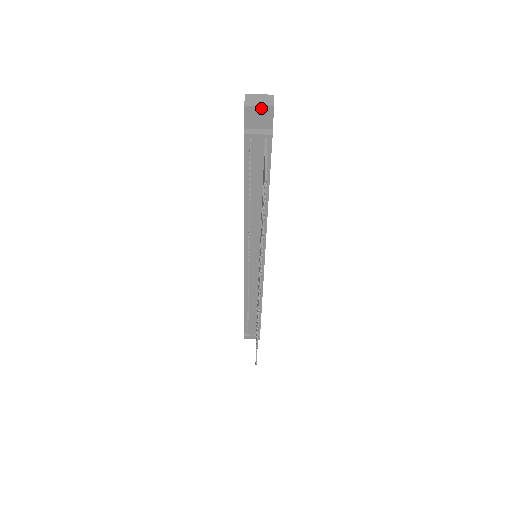
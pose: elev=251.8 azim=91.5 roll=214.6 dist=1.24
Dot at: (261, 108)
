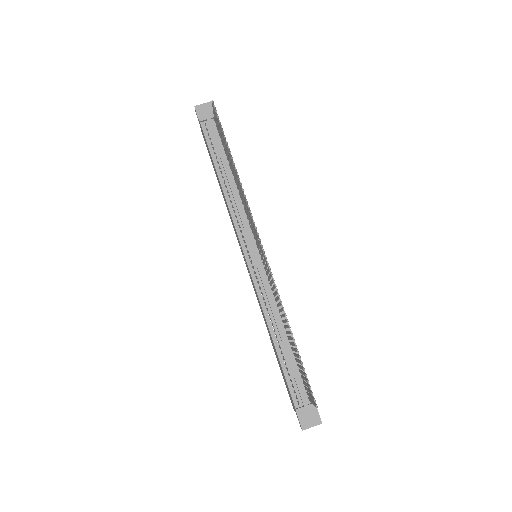
Dot at: (205, 105)
